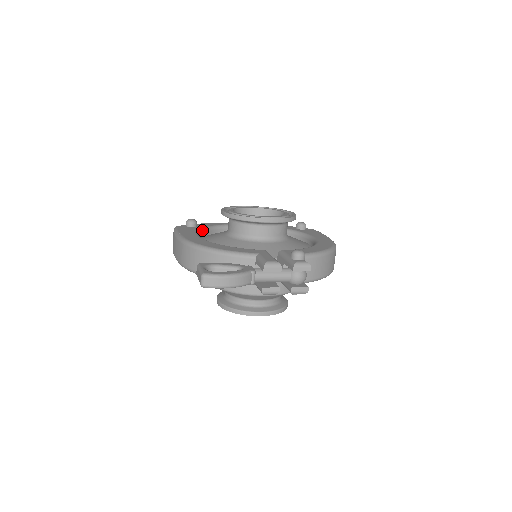
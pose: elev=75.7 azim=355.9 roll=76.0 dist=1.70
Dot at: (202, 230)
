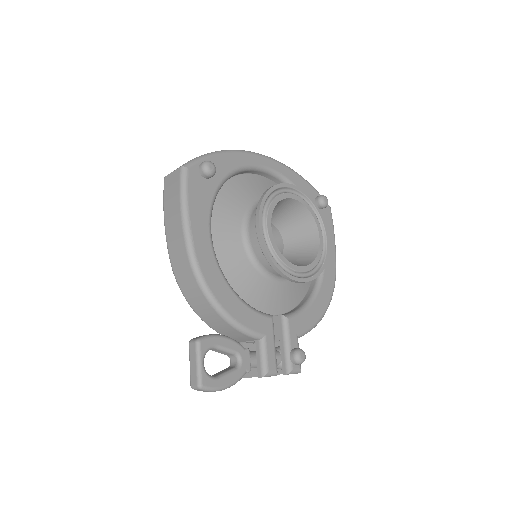
Dot at: occluded
